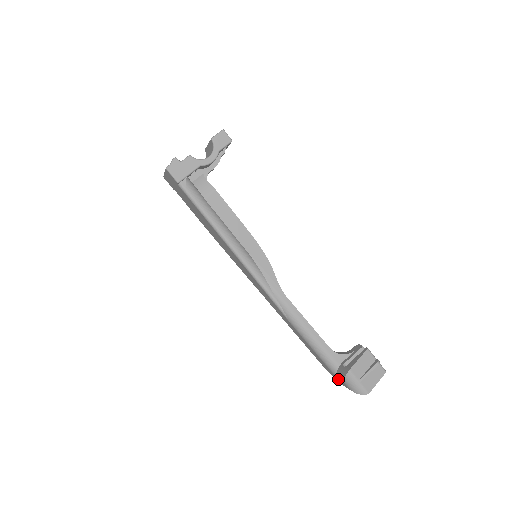
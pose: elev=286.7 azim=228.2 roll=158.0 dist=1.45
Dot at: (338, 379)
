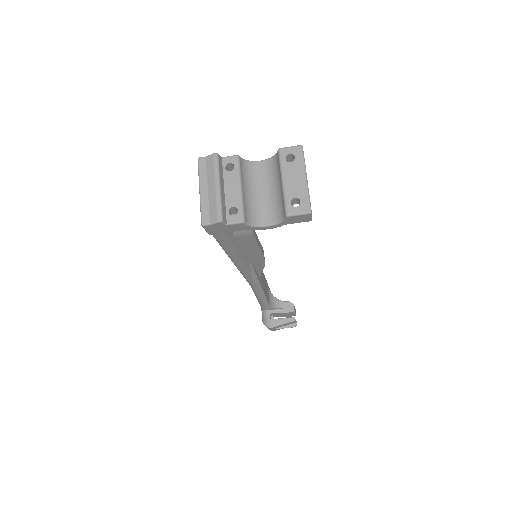
Dot at: (261, 309)
